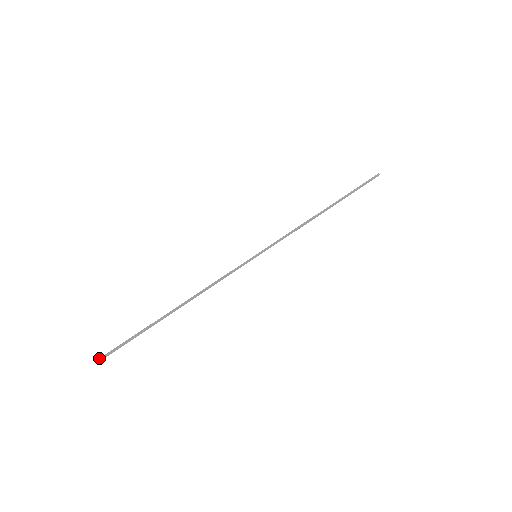
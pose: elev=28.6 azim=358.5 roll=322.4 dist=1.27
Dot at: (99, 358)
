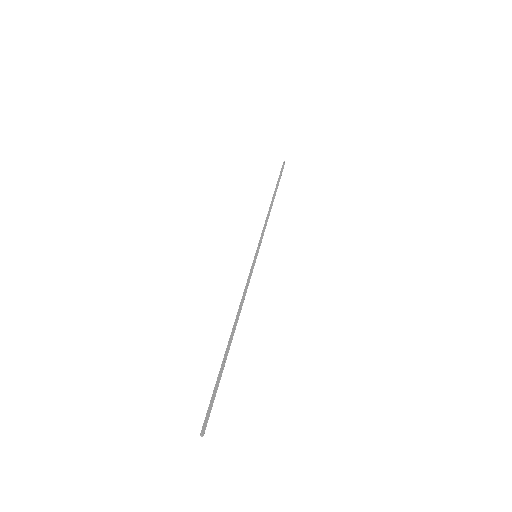
Dot at: (203, 432)
